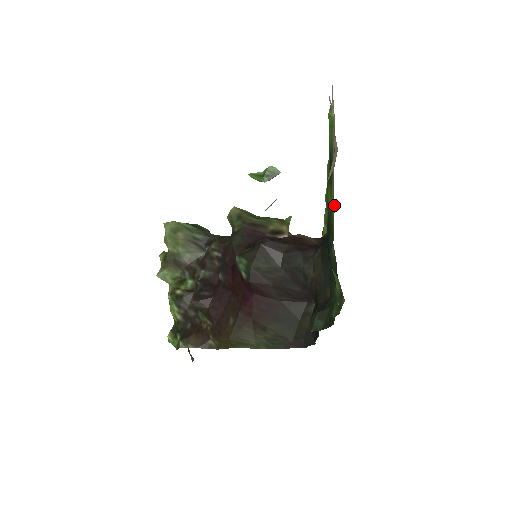
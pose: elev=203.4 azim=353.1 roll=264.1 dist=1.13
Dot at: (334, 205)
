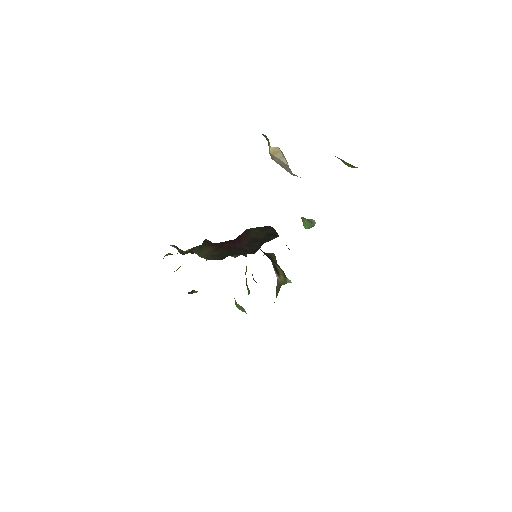
Dot at: occluded
